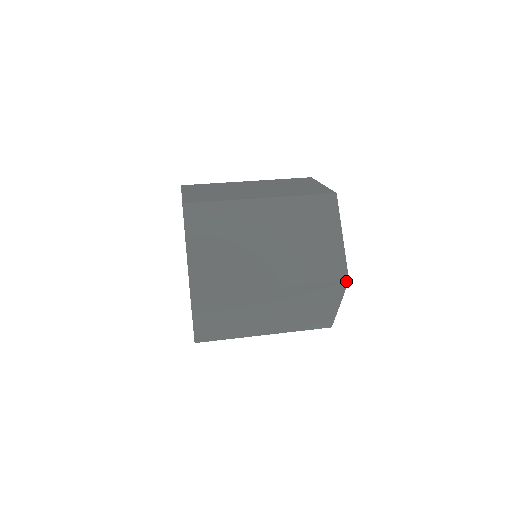
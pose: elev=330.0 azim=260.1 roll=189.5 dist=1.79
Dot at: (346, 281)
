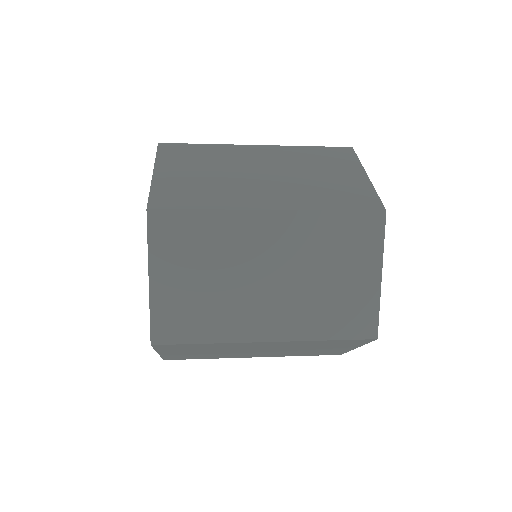
Dot at: (373, 339)
